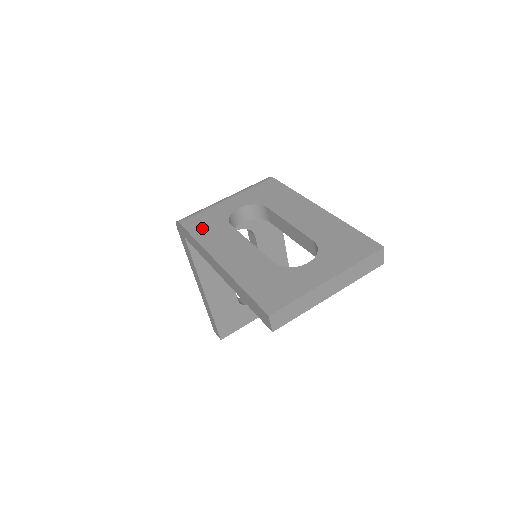
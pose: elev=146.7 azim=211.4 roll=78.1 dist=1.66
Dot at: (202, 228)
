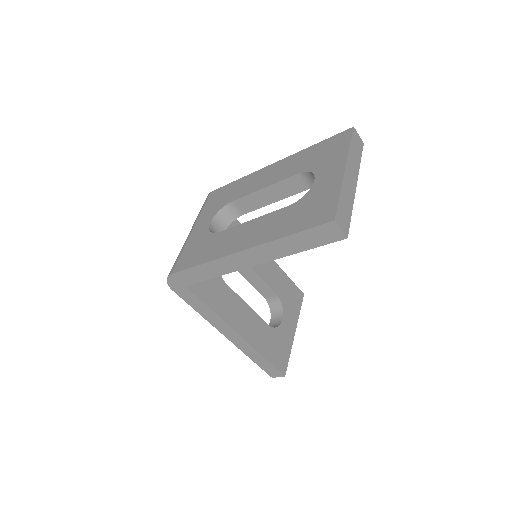
Dot at: (197, 256)
